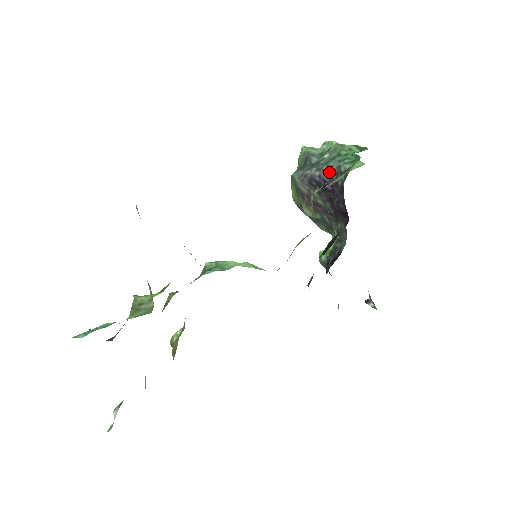
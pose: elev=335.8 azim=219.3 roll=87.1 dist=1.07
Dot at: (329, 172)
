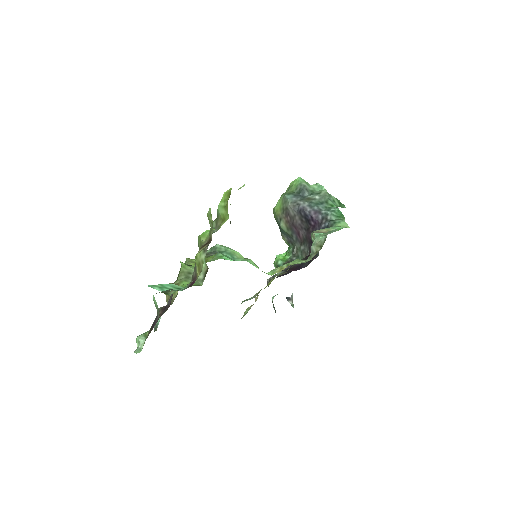
Dot at: (318, 213)
